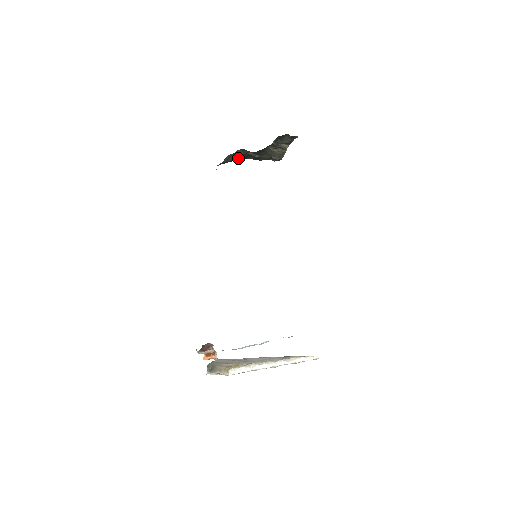
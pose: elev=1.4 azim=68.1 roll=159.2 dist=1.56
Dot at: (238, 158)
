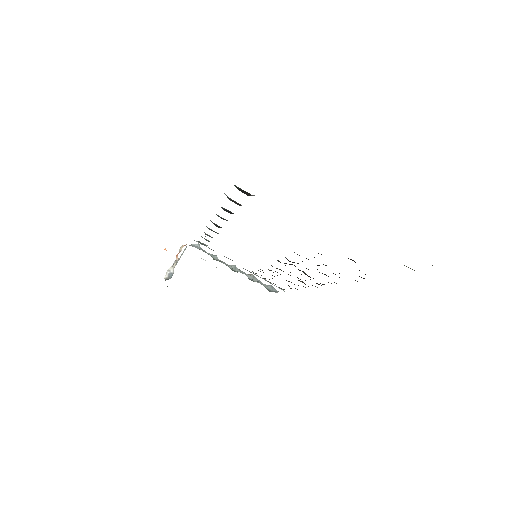
Dot at: occluded
